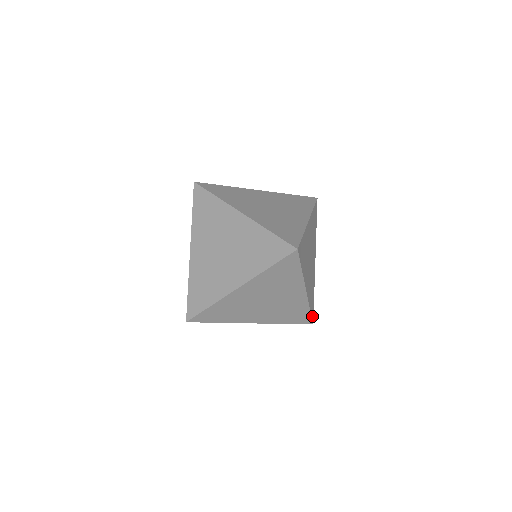
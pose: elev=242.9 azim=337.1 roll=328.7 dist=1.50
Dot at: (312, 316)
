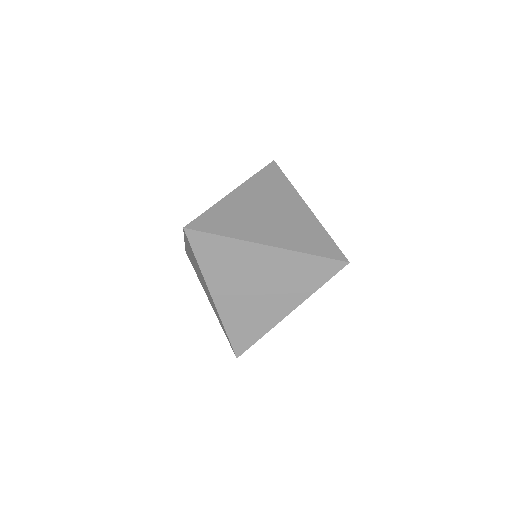
Dot at: (246, 349)
